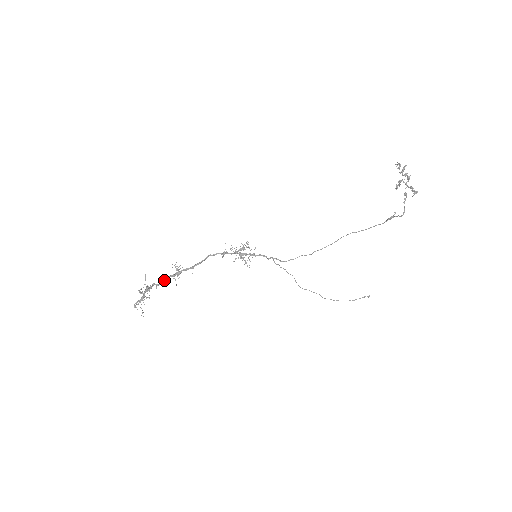
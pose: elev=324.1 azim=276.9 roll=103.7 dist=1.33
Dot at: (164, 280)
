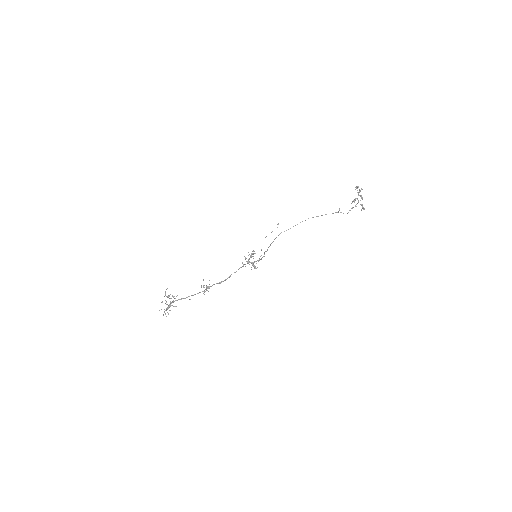
Dot at: occluded
